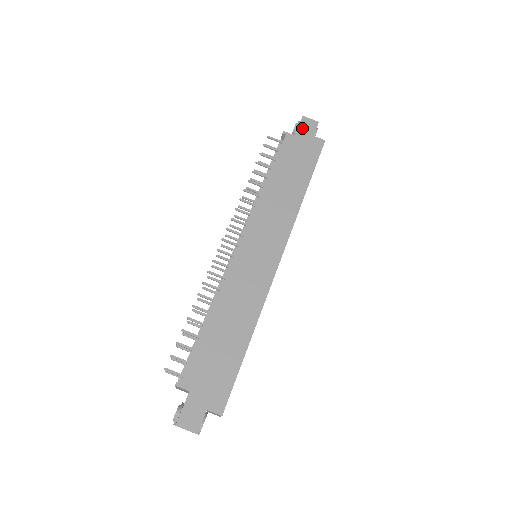
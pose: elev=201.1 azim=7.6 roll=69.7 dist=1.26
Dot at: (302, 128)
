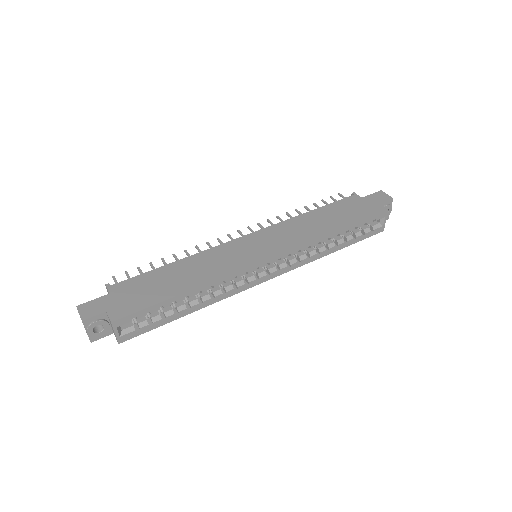
Dot at: (373, 196)
